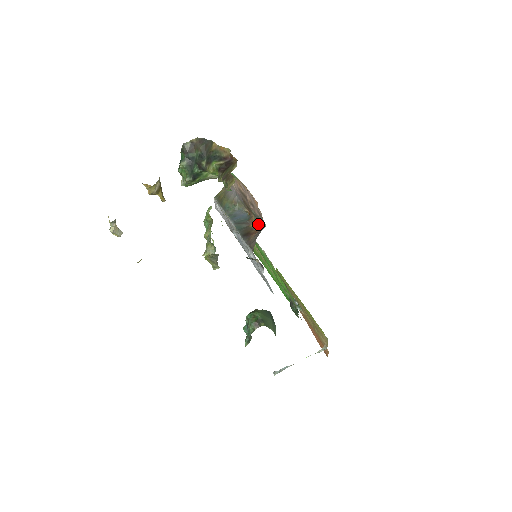
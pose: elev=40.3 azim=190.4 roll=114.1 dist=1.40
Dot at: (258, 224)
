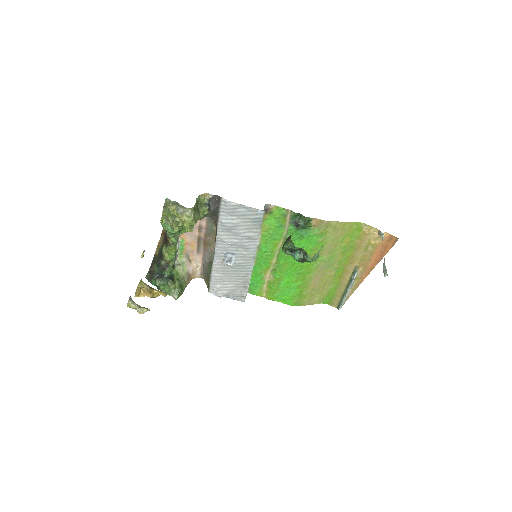
Dot at: occluded
